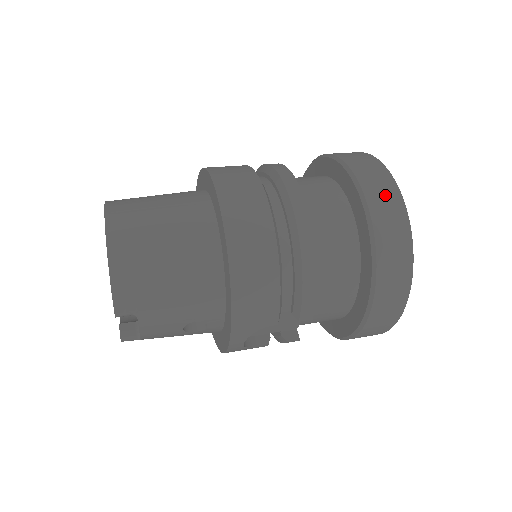
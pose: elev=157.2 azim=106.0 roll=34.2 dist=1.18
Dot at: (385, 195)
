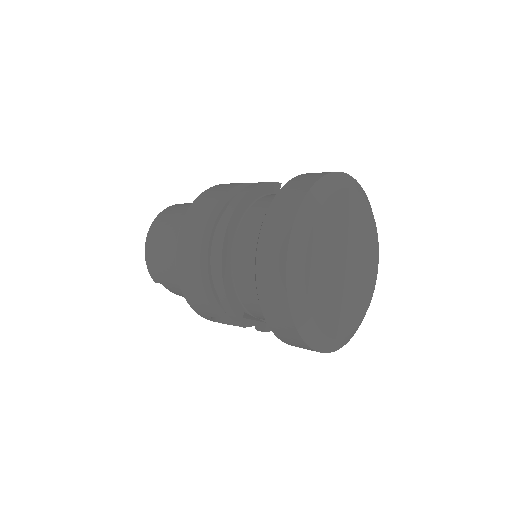
Dot at: (275, 237)
